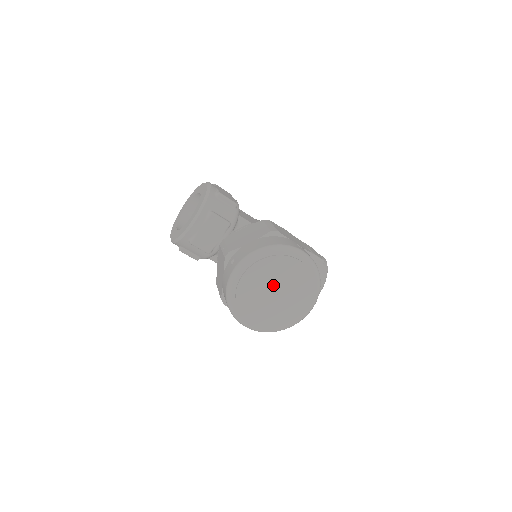
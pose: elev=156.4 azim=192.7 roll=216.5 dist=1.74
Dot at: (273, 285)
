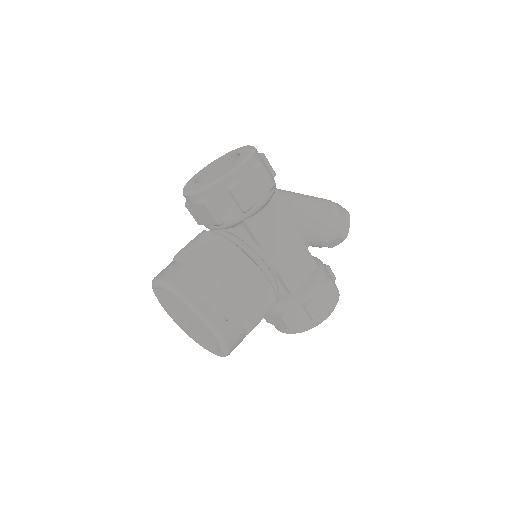
Dot at: (184, 317)
